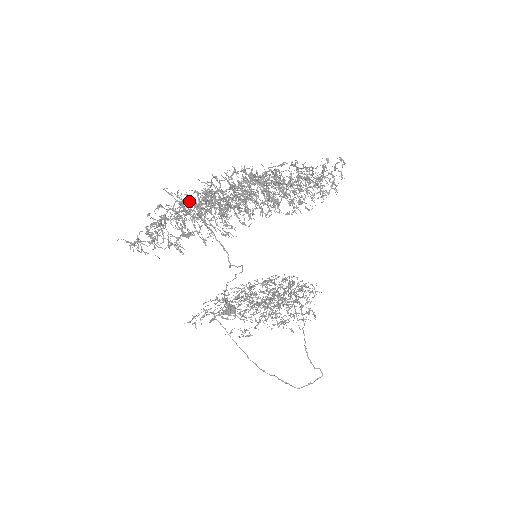
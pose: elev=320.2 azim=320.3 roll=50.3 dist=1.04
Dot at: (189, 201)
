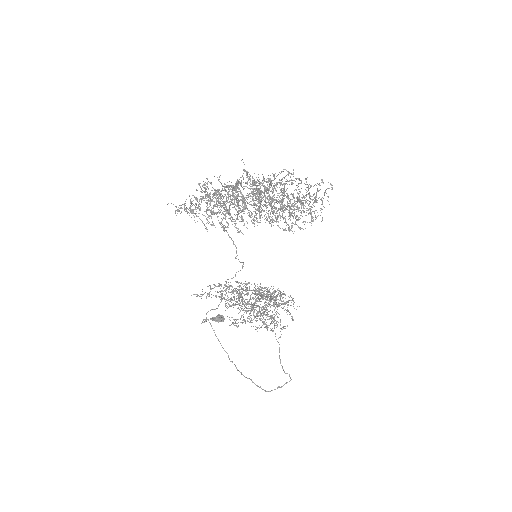
Dot at: occluded
